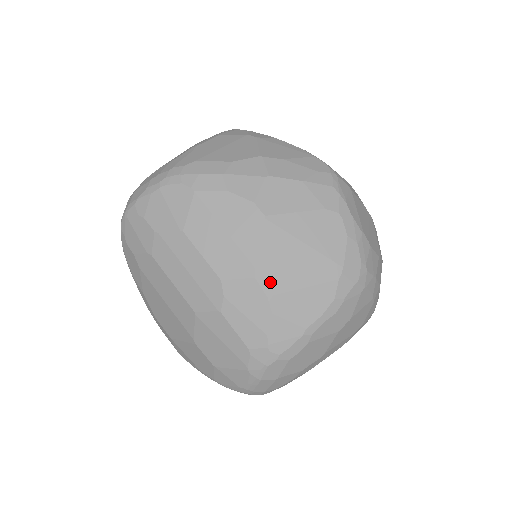
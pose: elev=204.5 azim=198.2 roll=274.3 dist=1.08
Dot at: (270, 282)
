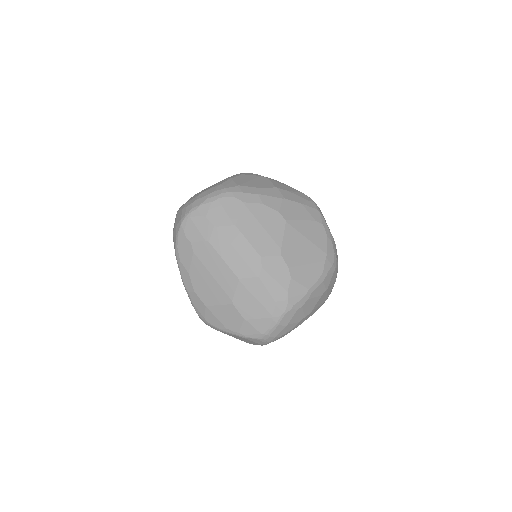
Dot at: (290, 259)
